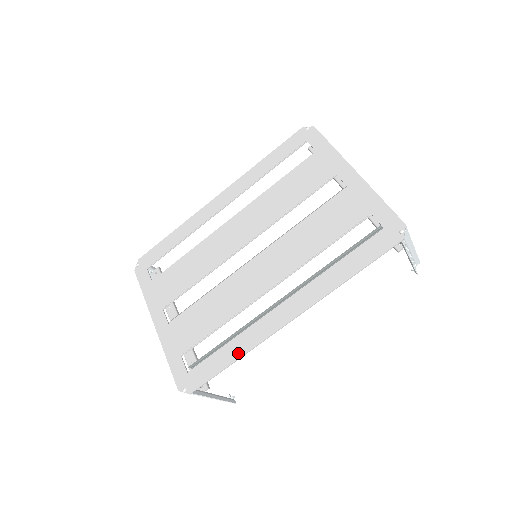
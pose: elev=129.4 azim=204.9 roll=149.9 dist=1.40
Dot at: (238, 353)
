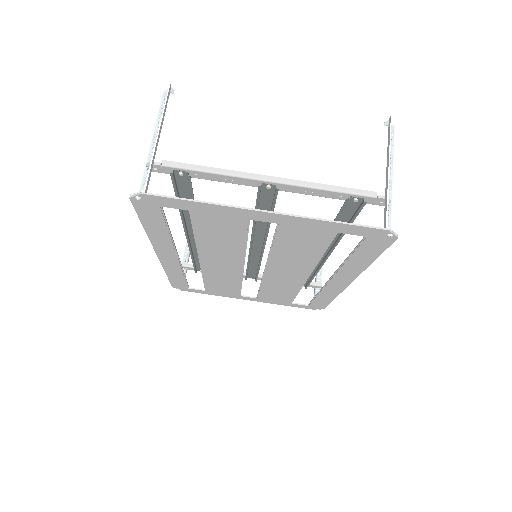
Dot at: (331, 298)
